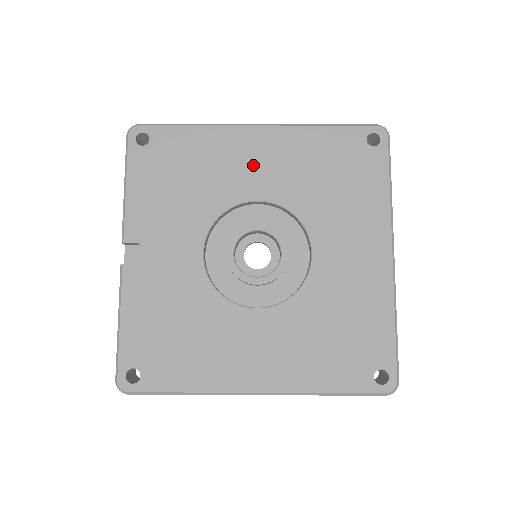
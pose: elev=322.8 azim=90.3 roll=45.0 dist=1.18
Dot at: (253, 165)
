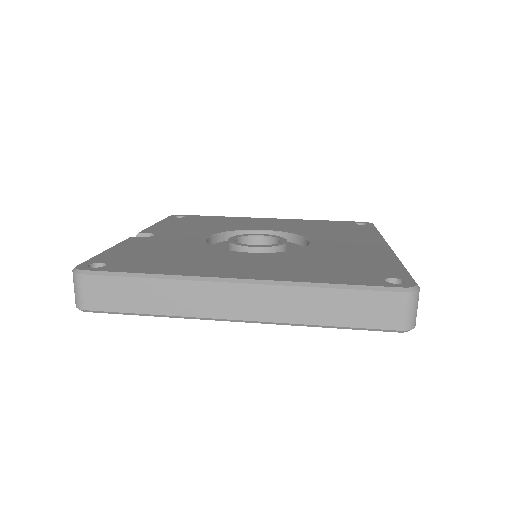
Dot at: (262, 224)
